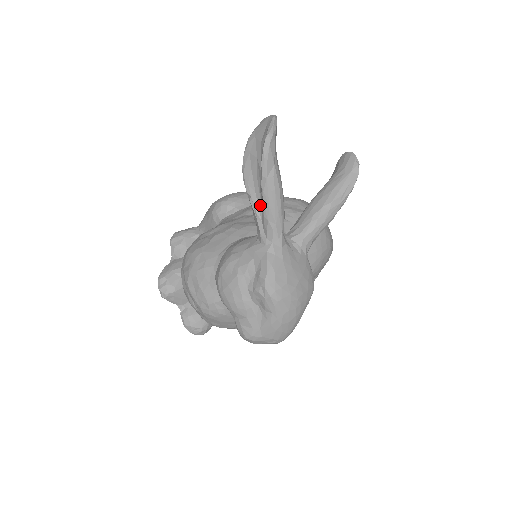
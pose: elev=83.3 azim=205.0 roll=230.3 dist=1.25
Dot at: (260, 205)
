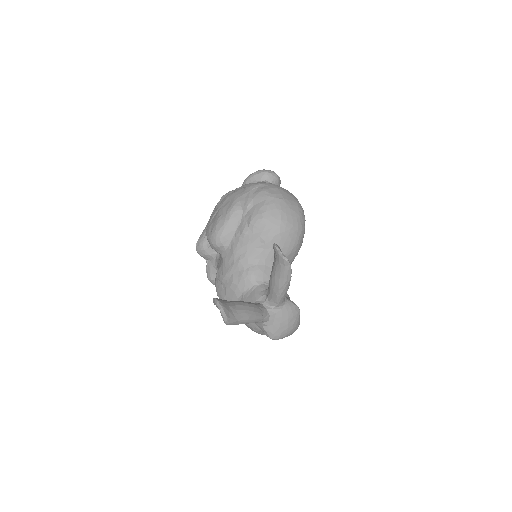
Dot at: occluded
